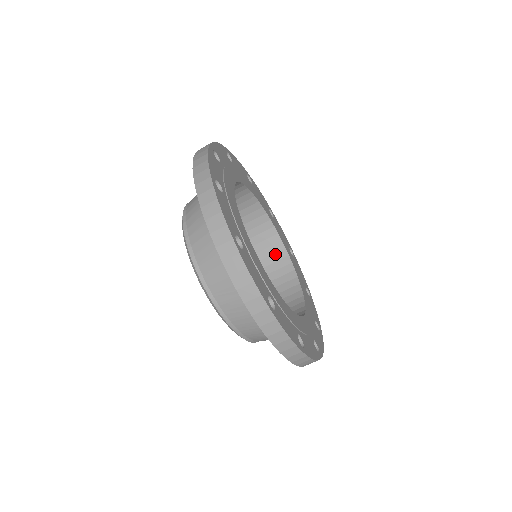
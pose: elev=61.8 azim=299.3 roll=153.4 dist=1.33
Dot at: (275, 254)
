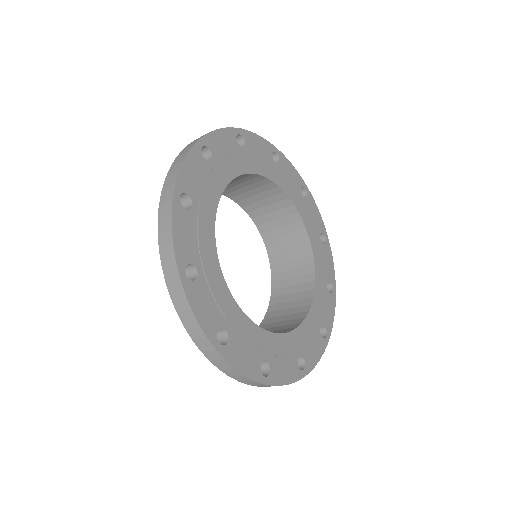
Dot at: (262, 187)
